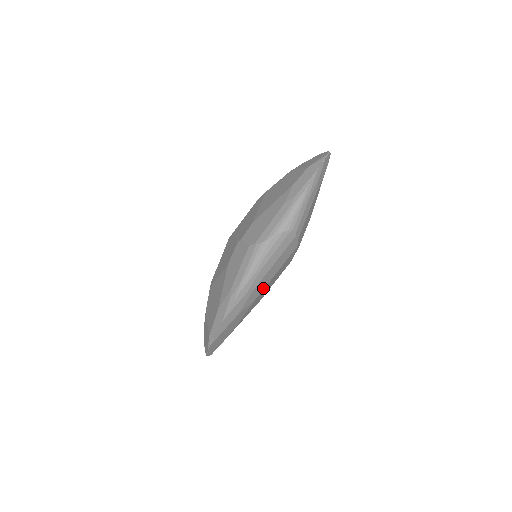
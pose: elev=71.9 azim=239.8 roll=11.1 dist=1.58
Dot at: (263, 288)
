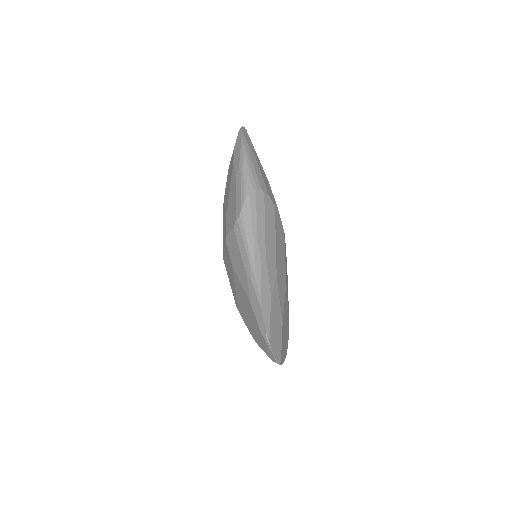
Dot at: (275, 259)
